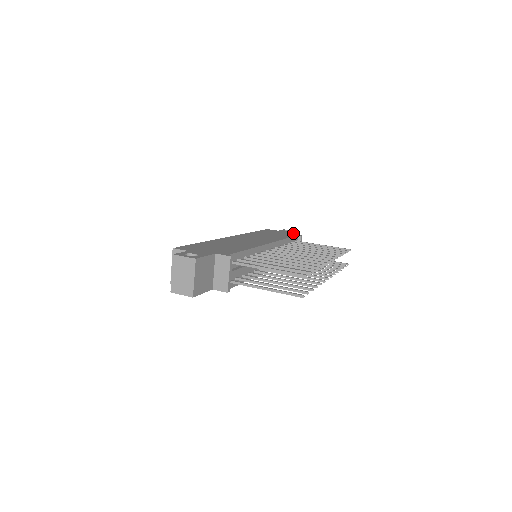
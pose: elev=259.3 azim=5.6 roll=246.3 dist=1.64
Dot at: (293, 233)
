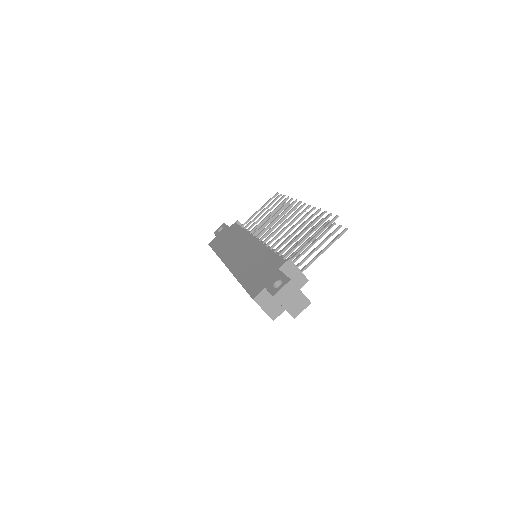
Dot at: (228, 226)
